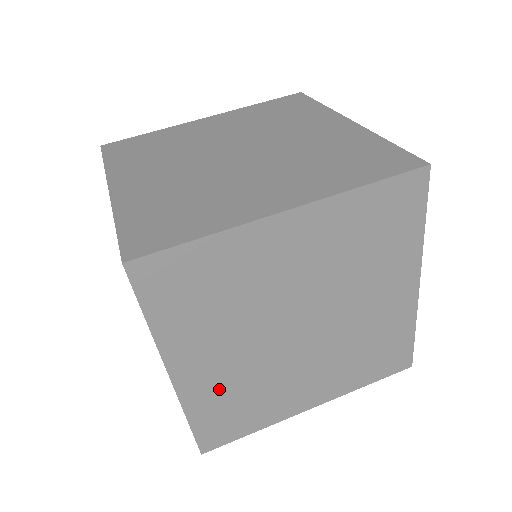
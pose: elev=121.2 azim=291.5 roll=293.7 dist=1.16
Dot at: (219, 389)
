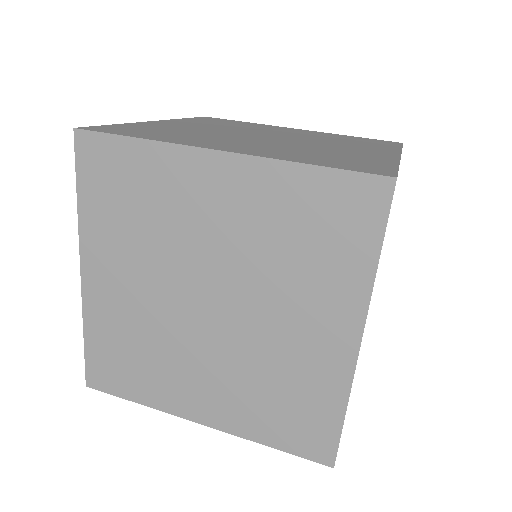
Dot at: (117, 320)
